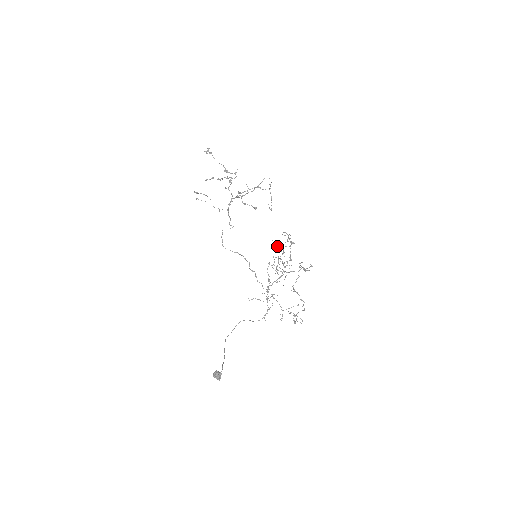
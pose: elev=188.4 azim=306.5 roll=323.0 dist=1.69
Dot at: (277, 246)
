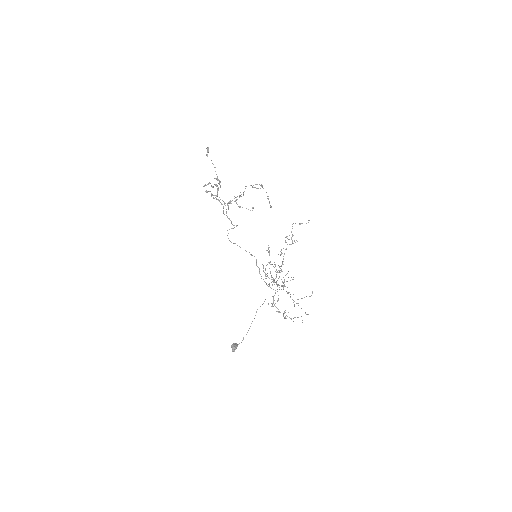
Dot at: (268, 252)
